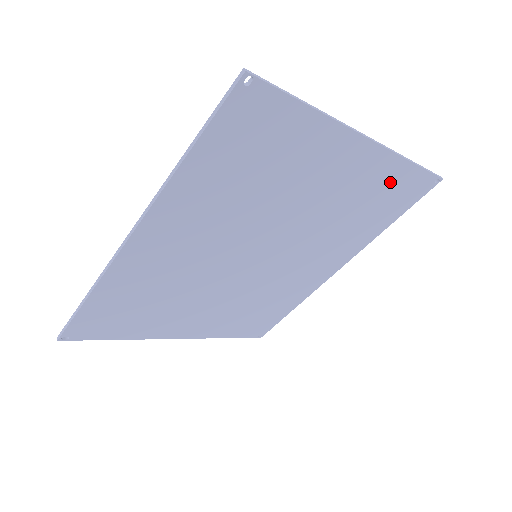
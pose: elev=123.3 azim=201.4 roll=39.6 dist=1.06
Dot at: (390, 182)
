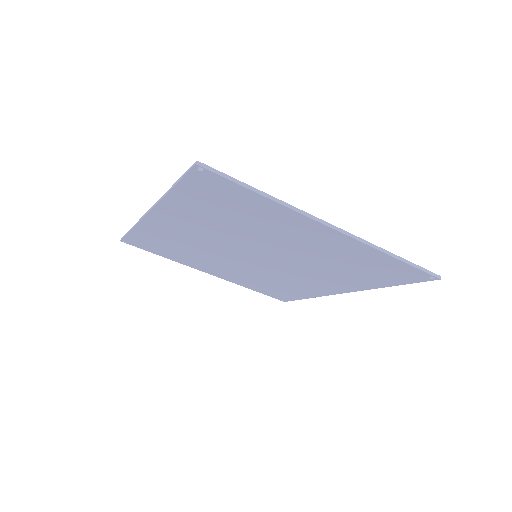
Dot at: (373, 260)
